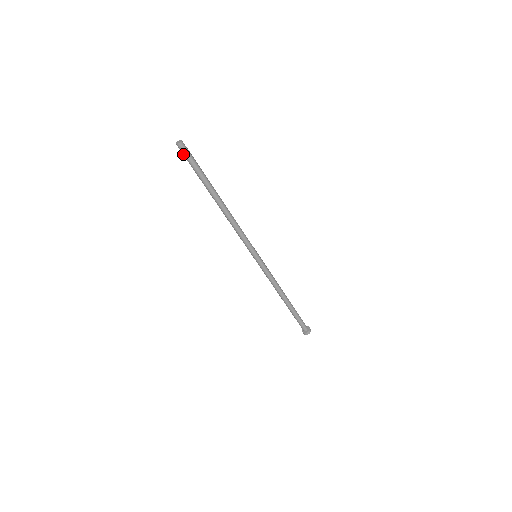
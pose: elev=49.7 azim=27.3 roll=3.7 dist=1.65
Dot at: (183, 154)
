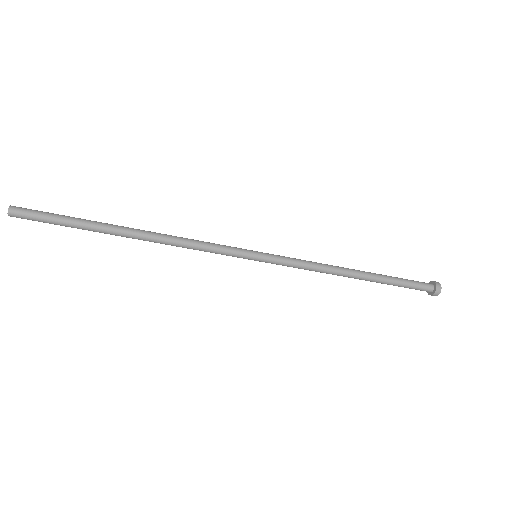
Dot at: occluded
